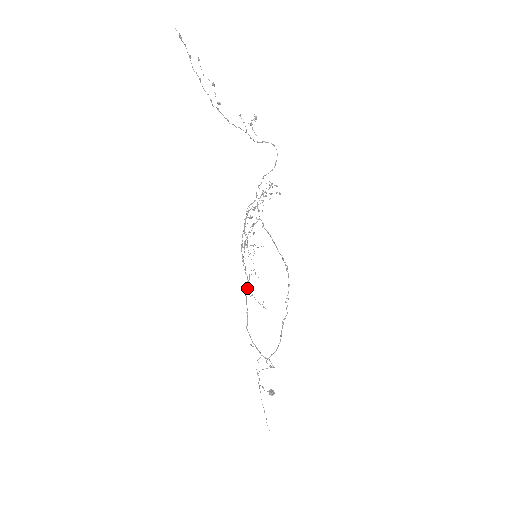
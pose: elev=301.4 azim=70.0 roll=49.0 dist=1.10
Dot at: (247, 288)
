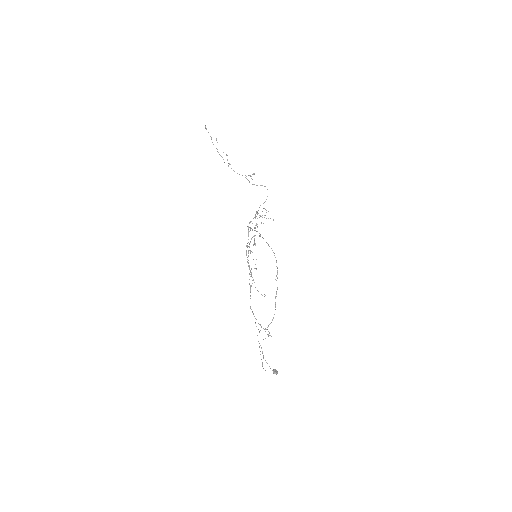
Dot at: occluded
